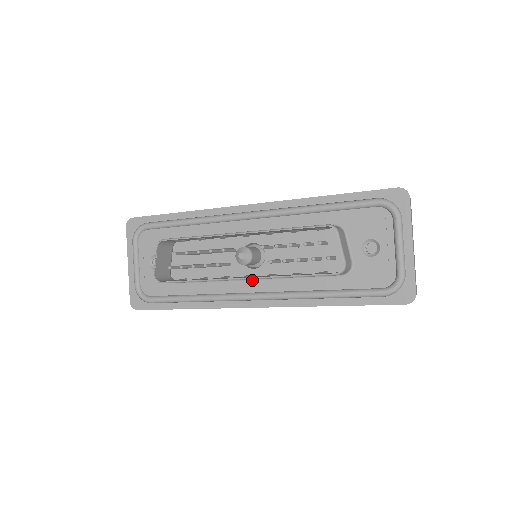
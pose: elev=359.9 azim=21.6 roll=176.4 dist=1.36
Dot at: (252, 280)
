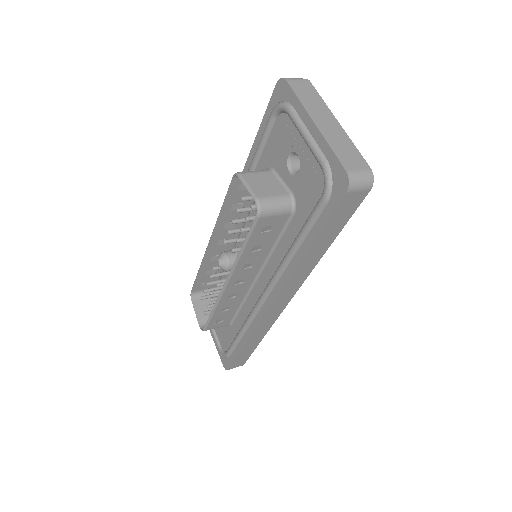
Dot at: (256, 281)
